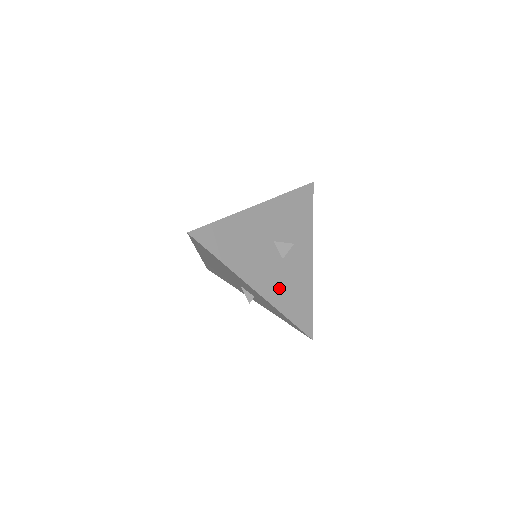
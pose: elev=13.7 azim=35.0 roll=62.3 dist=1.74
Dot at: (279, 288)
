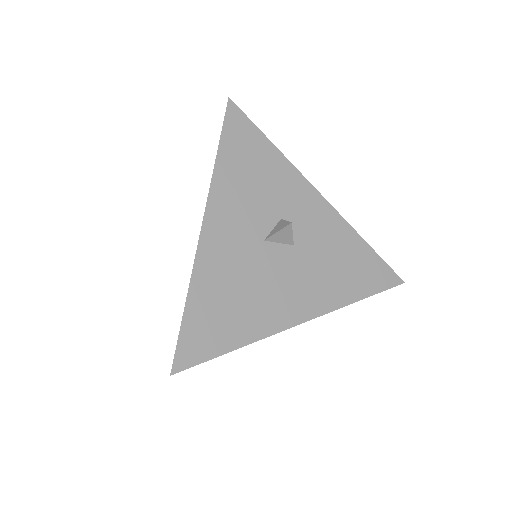
Dot at: (322, 282)
